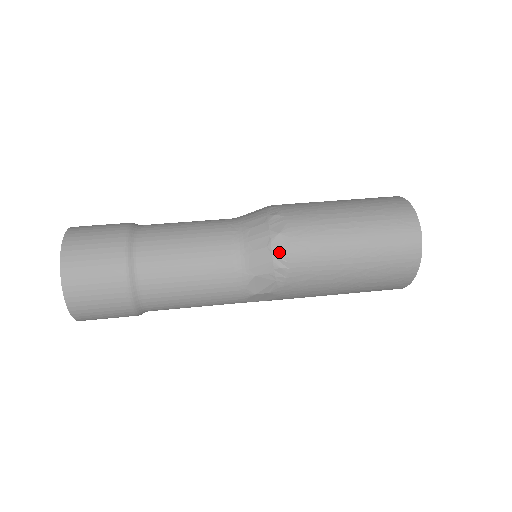
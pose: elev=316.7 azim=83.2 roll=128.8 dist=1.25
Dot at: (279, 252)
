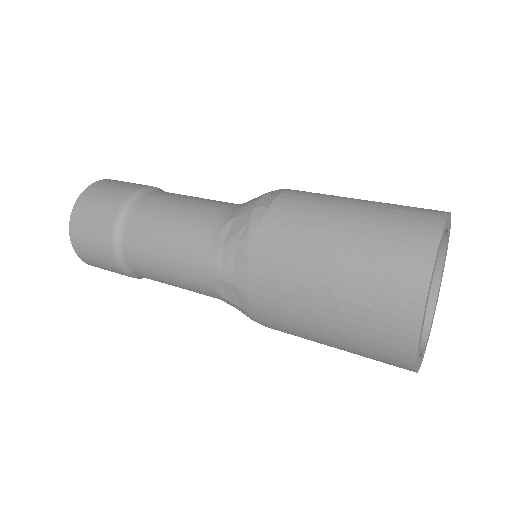
Dot at: (269, 196)
